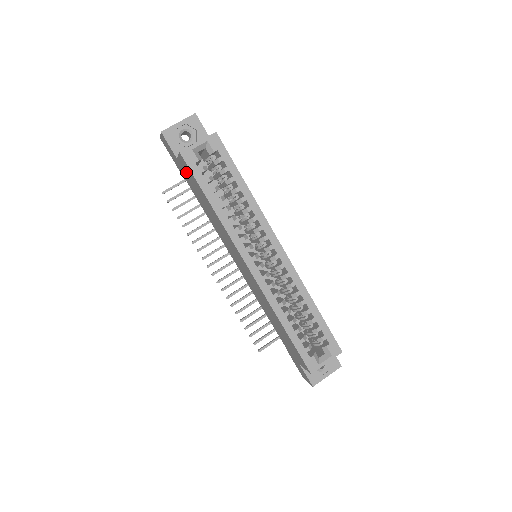
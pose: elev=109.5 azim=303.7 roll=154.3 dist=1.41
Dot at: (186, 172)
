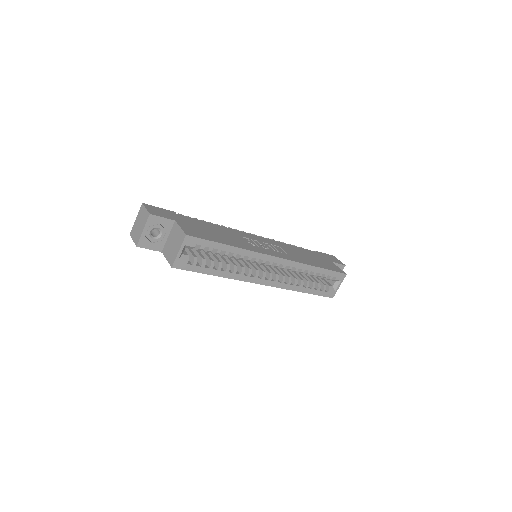
Dot at: occluded
